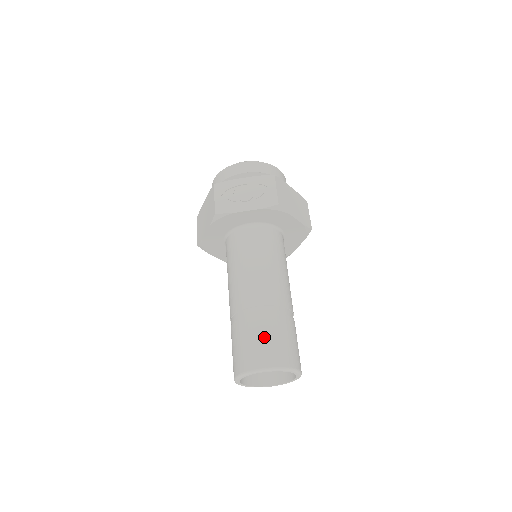
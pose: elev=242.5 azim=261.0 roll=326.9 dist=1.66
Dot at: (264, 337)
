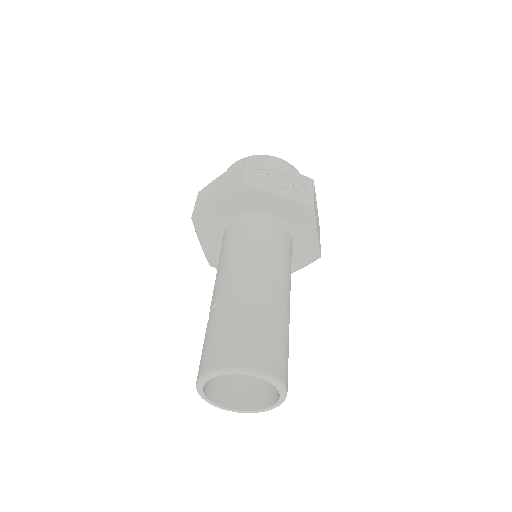
Dot at: (263, 334)
